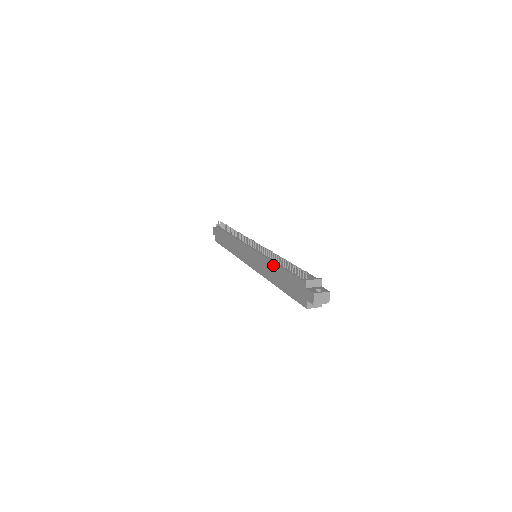
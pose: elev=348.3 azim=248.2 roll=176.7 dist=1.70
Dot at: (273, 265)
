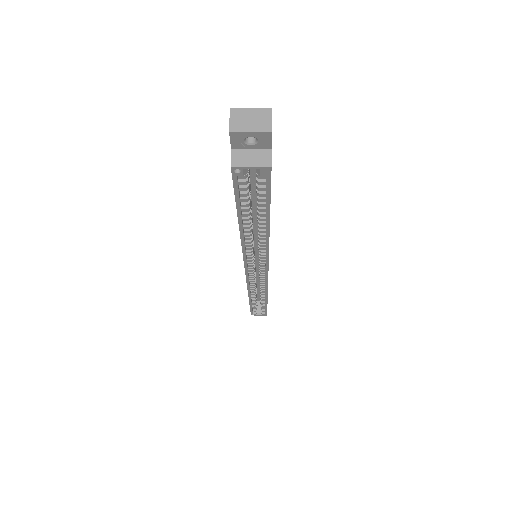
Dot at: occluded
